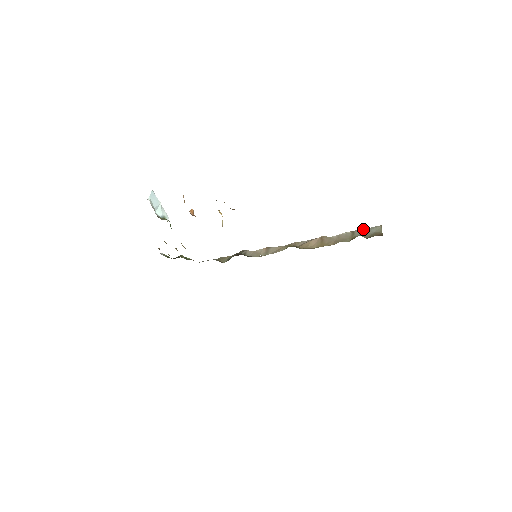
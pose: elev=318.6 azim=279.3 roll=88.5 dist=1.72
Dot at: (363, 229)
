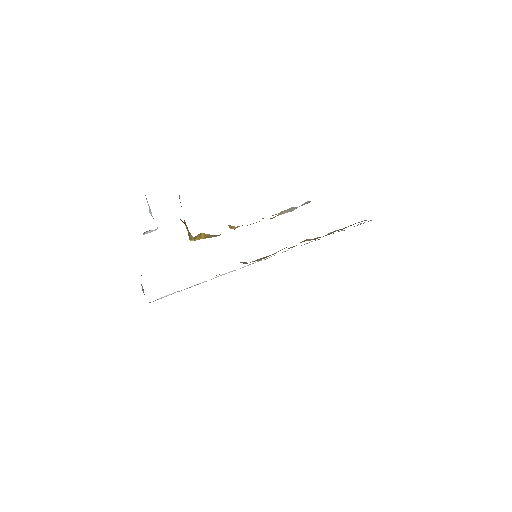
Dot at: (350, 225)
